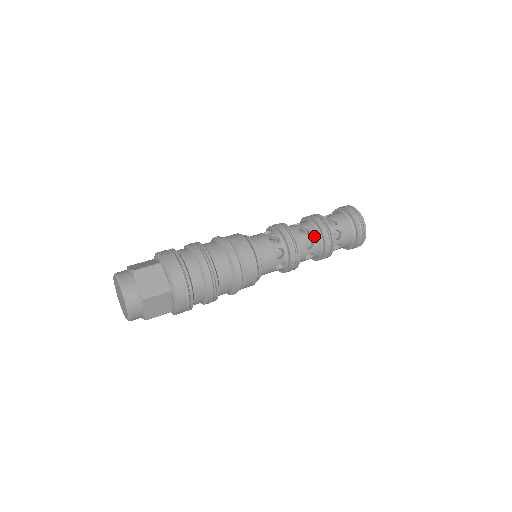
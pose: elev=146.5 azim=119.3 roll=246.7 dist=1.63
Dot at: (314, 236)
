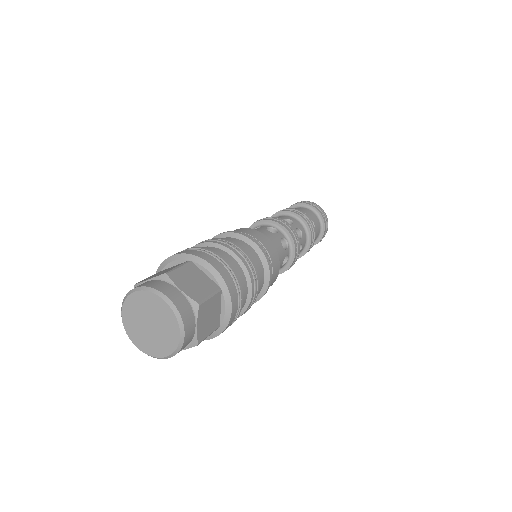
Dot at: (298, 225)
